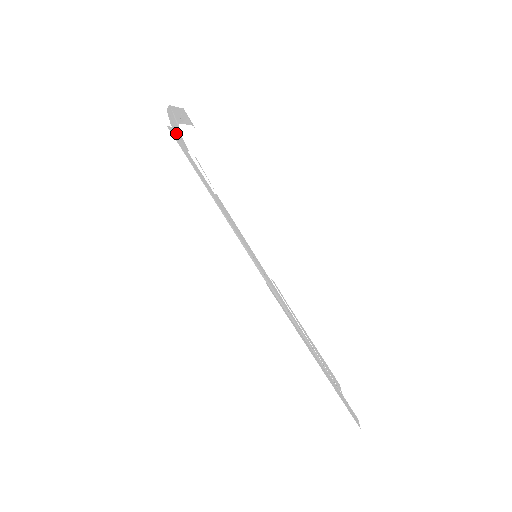
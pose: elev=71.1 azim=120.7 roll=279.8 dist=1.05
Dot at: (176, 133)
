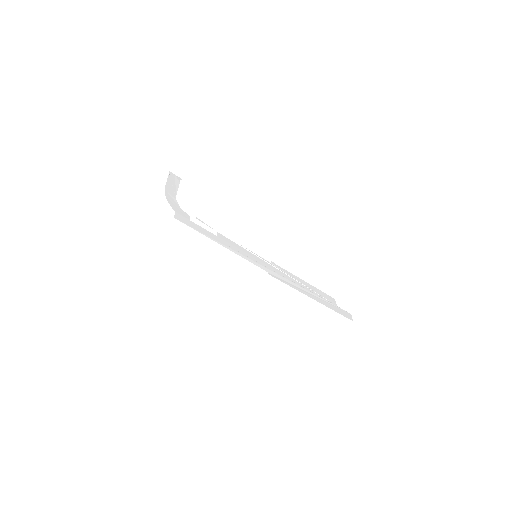
Dot at: (179, 213)
